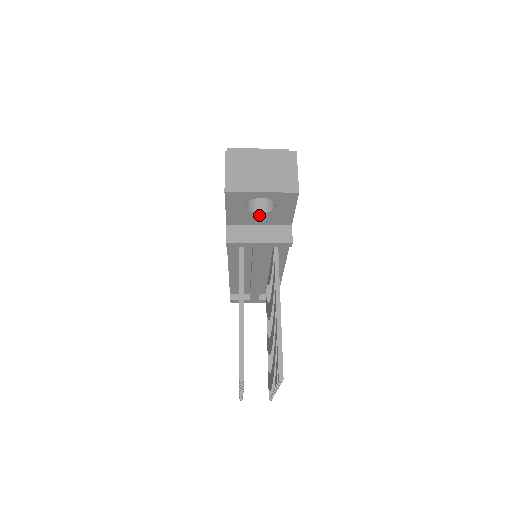
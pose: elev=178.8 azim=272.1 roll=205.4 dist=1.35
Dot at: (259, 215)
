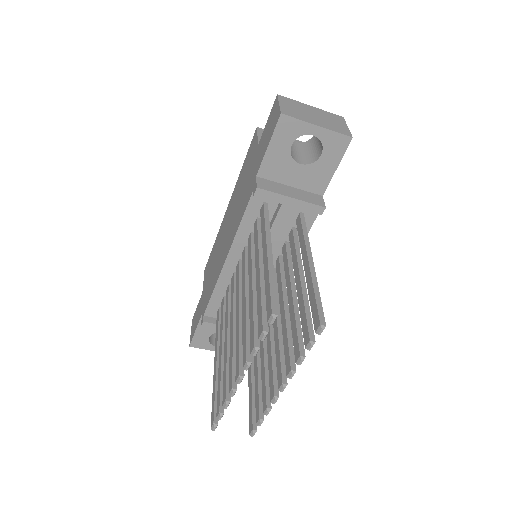
Dot at: (297, 167)
